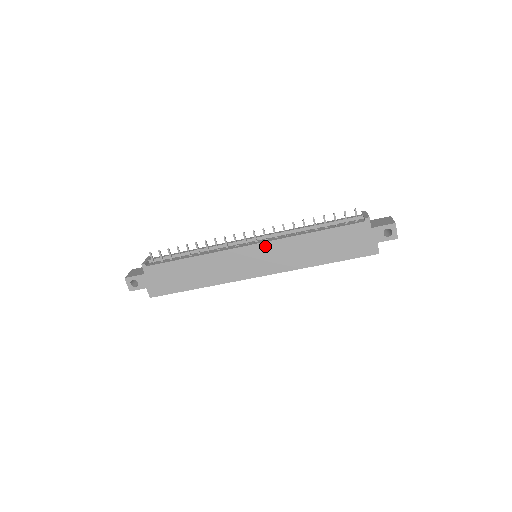
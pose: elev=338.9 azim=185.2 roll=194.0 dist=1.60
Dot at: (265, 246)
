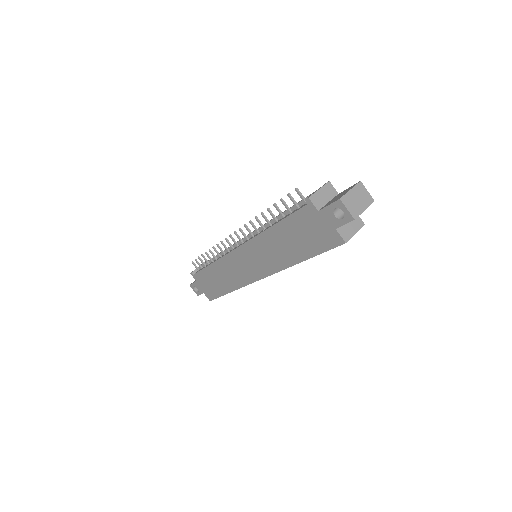
Dot at: (246, 248)
